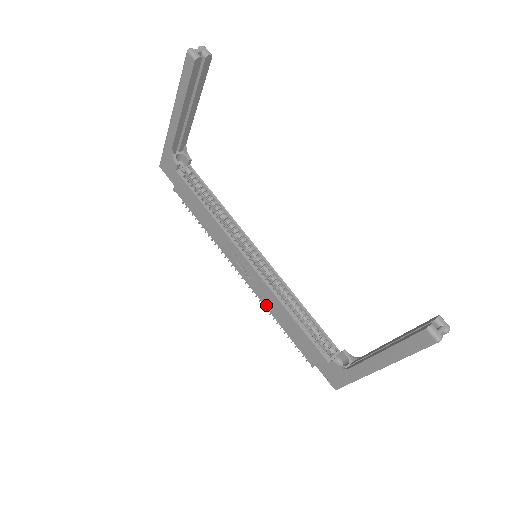
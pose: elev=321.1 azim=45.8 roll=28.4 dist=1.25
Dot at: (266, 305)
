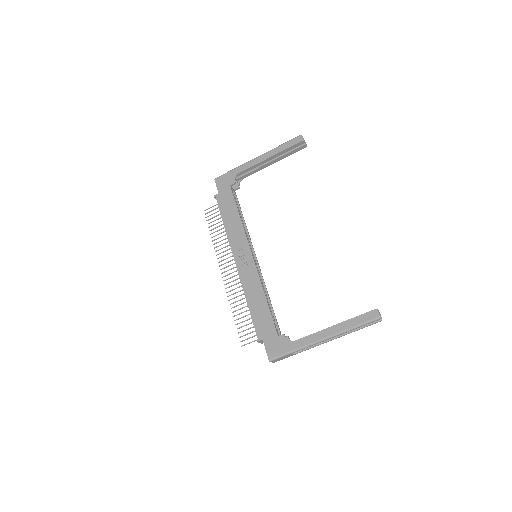
Dot at: (245, 288)
